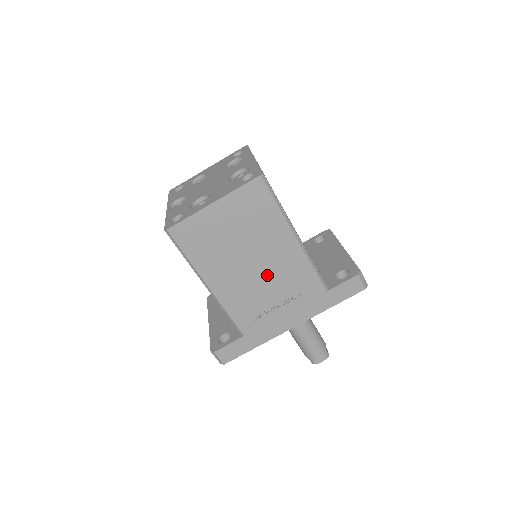
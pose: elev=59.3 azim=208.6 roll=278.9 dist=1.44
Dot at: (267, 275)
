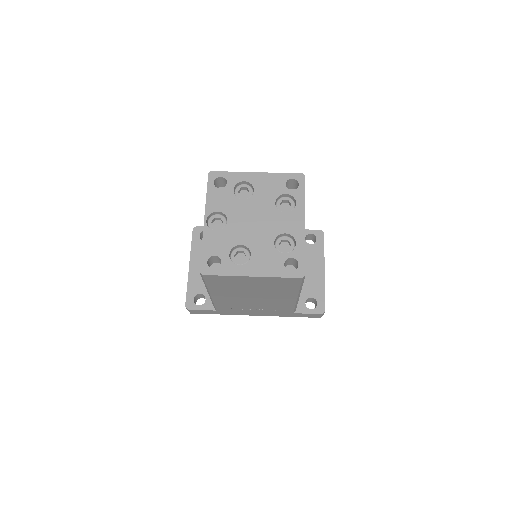
Dot at: (259, 301)
